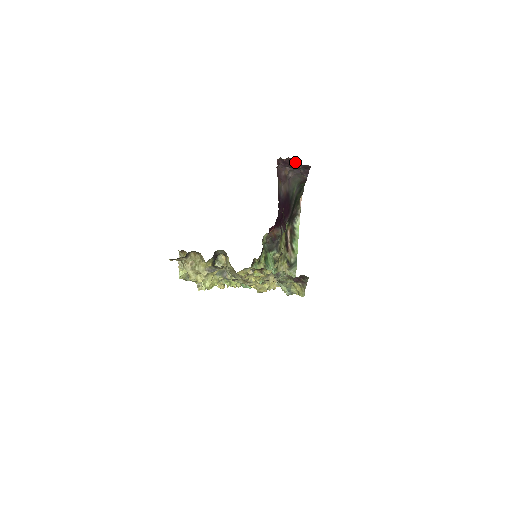
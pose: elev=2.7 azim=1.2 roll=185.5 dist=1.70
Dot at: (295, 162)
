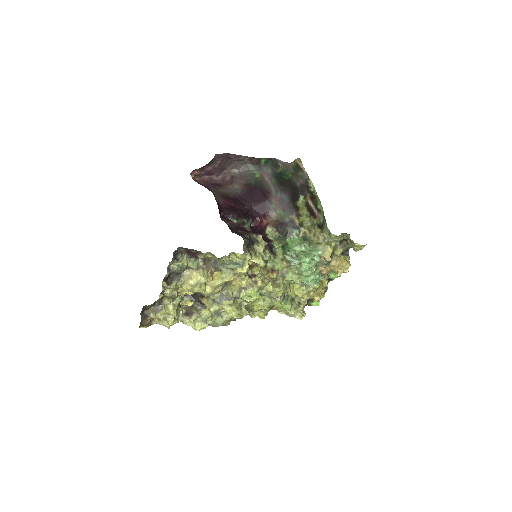
Dot at: (206, 166)
